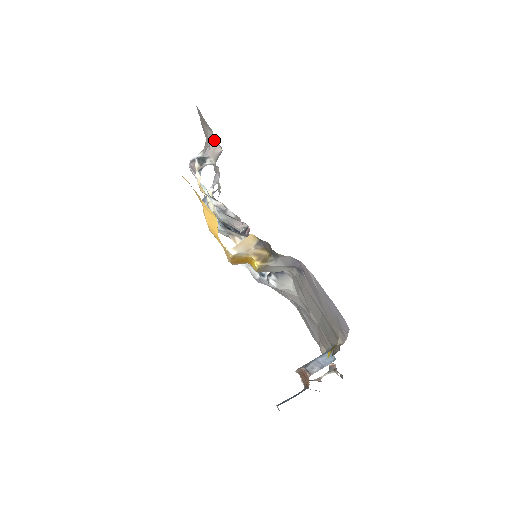
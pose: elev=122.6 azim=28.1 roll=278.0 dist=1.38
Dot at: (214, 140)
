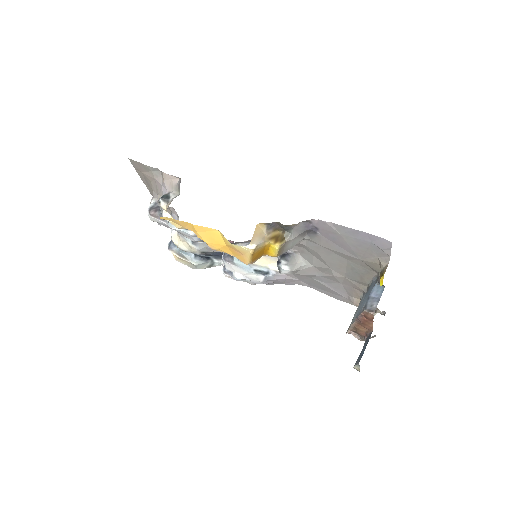
Dot at: (166, 175)
